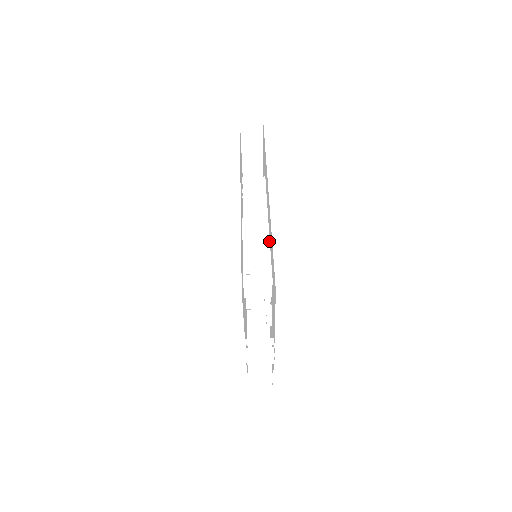
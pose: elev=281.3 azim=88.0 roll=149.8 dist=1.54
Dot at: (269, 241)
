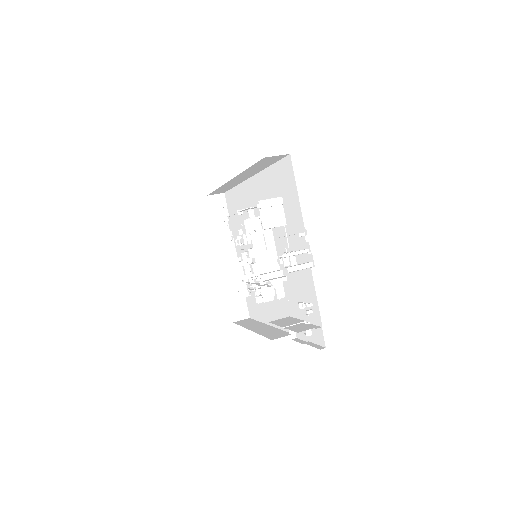
Dot at: occluded
